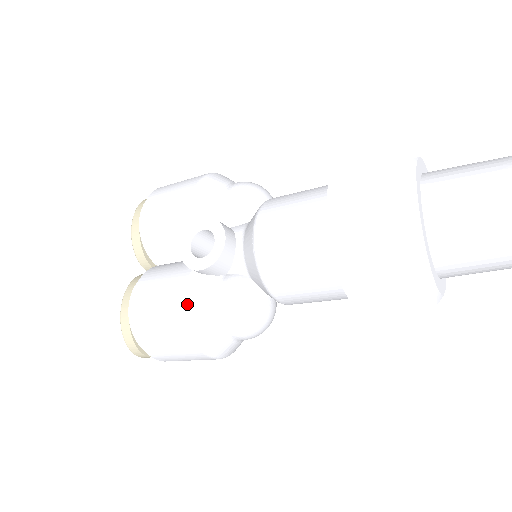
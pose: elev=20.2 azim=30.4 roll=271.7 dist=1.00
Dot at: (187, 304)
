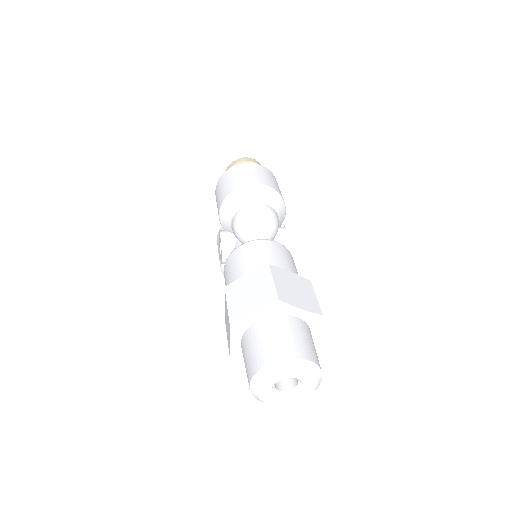
Dot at: (221, 269)
